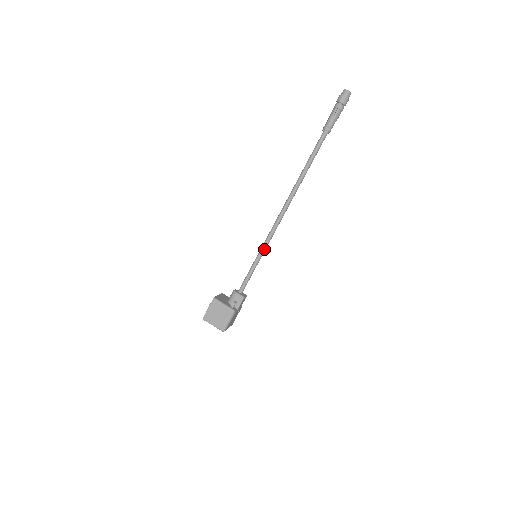
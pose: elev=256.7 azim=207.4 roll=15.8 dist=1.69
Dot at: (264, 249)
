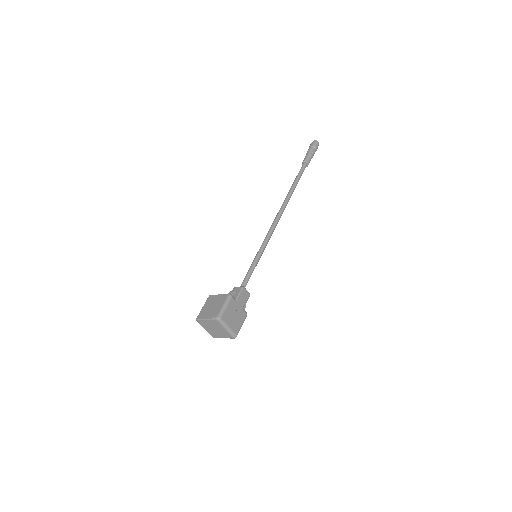
Dot at: (263, 246)
